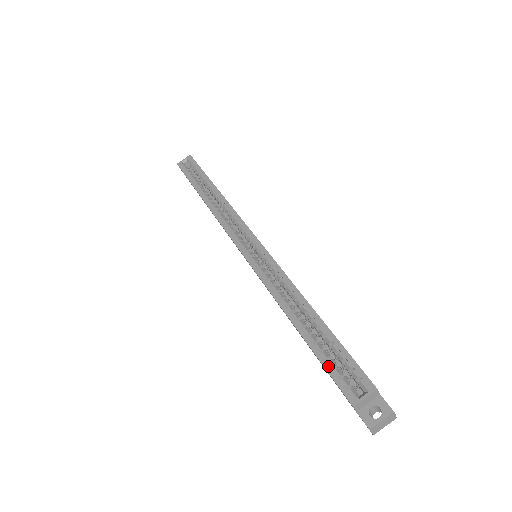
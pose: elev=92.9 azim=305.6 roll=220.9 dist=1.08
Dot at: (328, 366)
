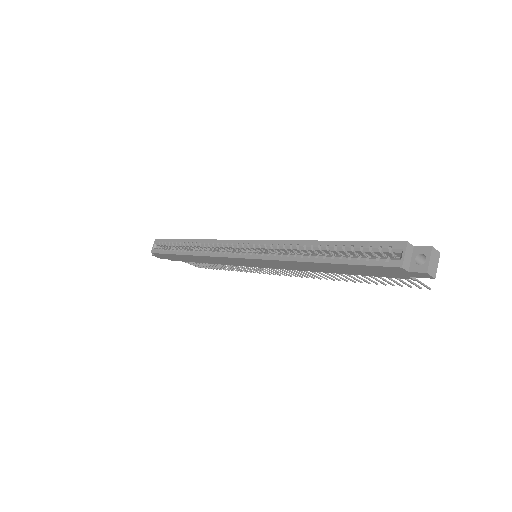
Dot at: (363, 262)
